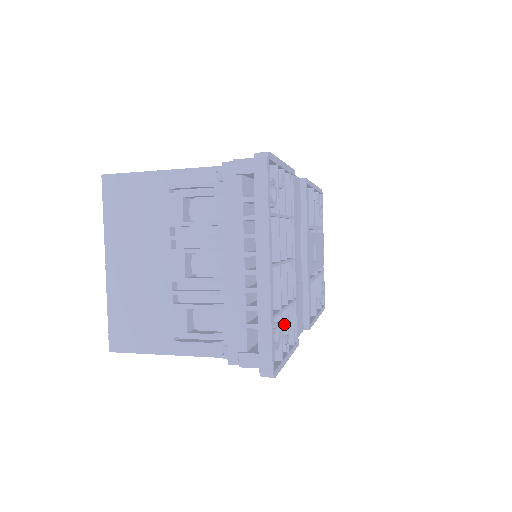
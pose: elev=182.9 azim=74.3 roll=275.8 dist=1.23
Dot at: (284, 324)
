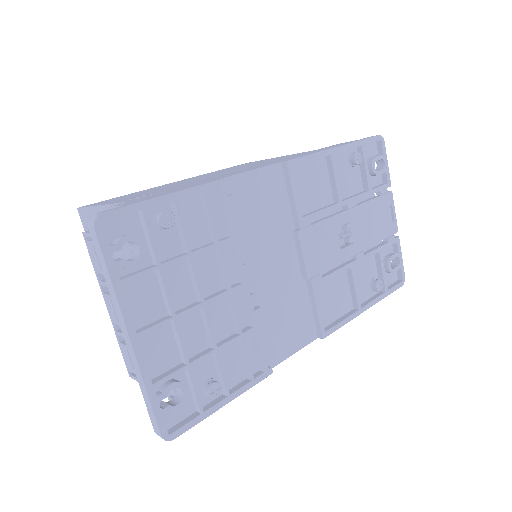
Dot at: (217, 367)
